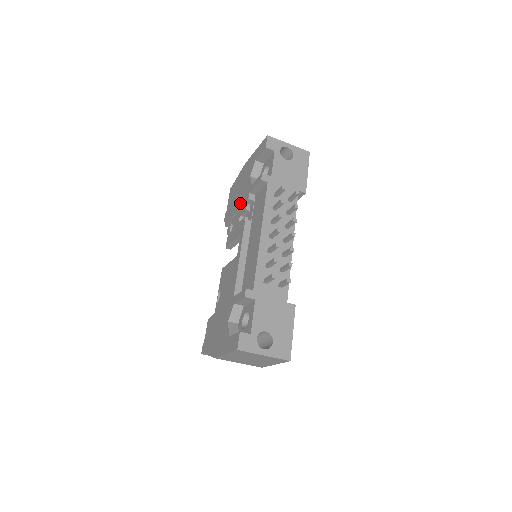
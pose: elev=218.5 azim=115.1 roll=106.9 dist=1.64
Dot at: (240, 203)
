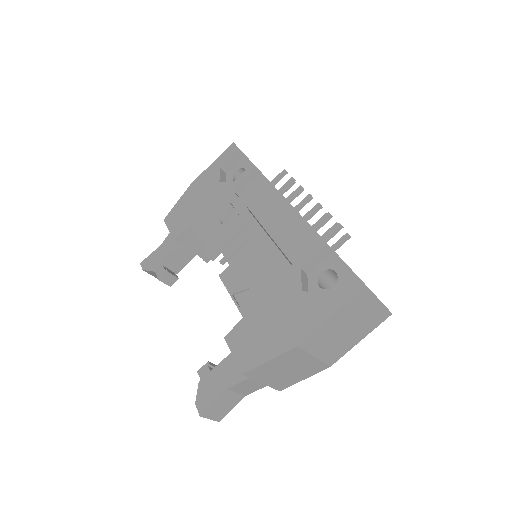
Dot at: (214, 208)
